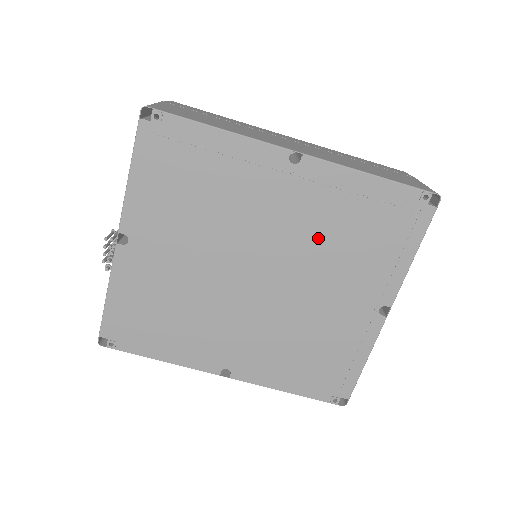
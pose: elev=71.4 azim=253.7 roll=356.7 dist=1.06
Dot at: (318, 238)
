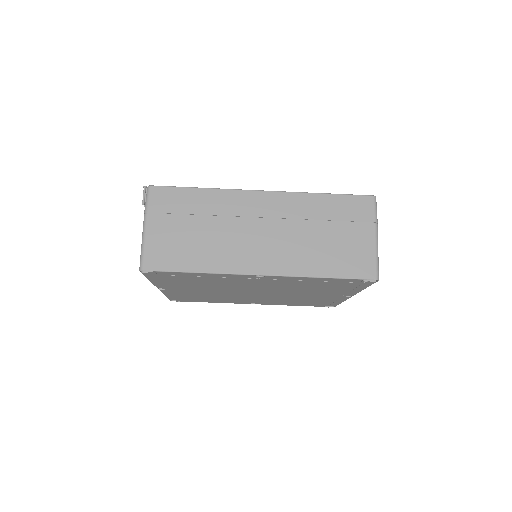
Dot at: (291, 287)
